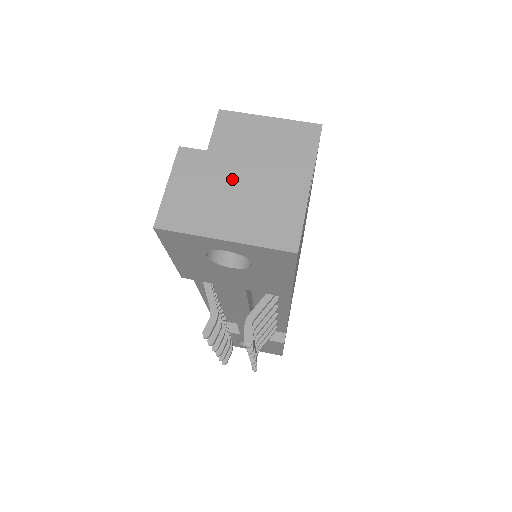
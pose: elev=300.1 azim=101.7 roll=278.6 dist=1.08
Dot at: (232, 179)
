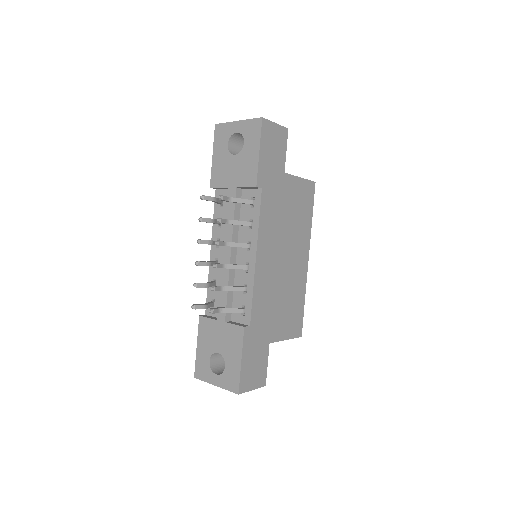
Dot at: occluded
